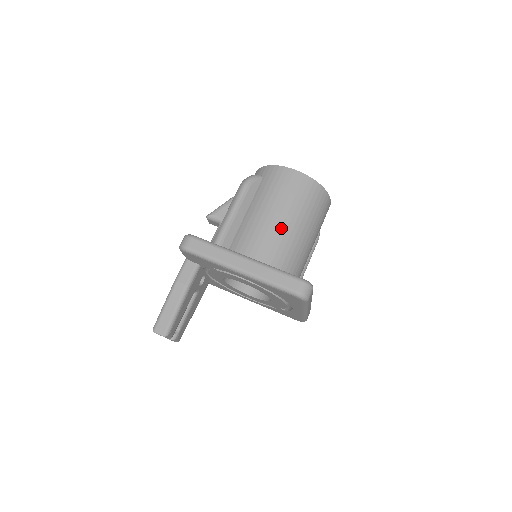
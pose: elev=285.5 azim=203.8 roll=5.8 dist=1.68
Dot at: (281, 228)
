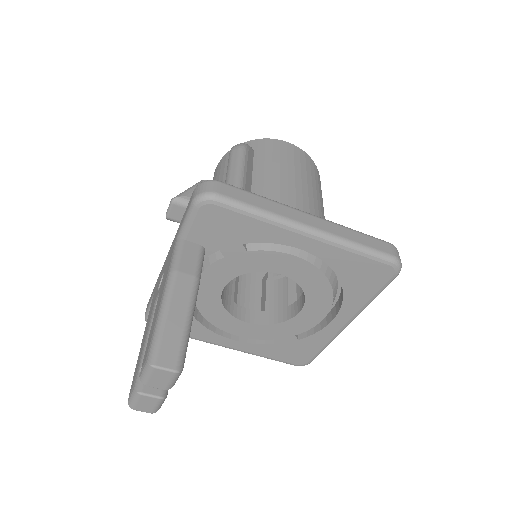
Dot at: (309, 200)
